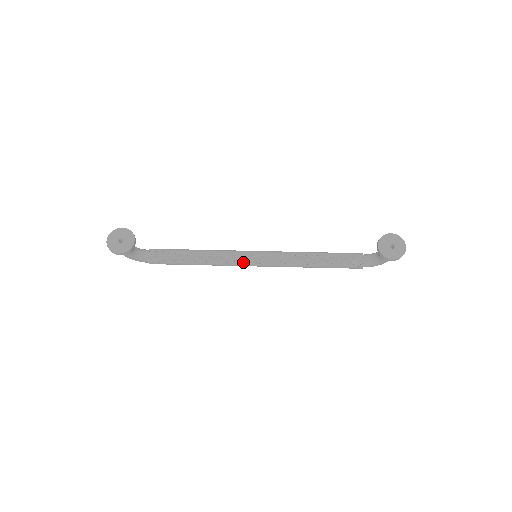
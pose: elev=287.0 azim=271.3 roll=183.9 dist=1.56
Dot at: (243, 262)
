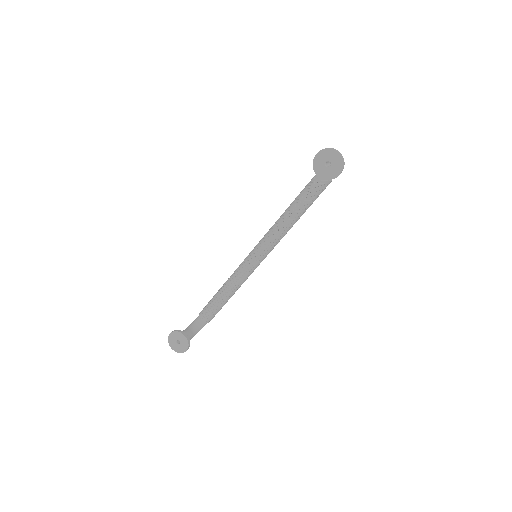
Dot at: (254, 267)
